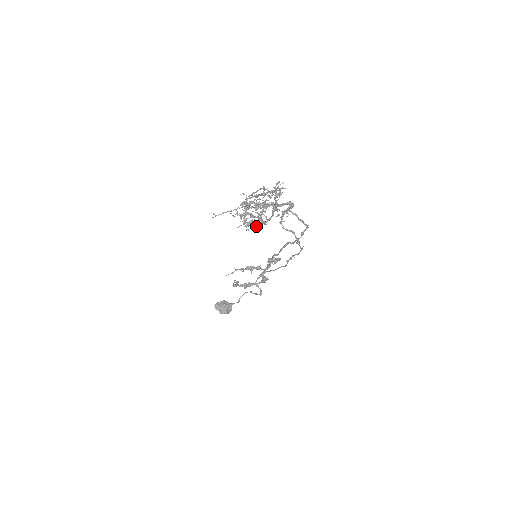
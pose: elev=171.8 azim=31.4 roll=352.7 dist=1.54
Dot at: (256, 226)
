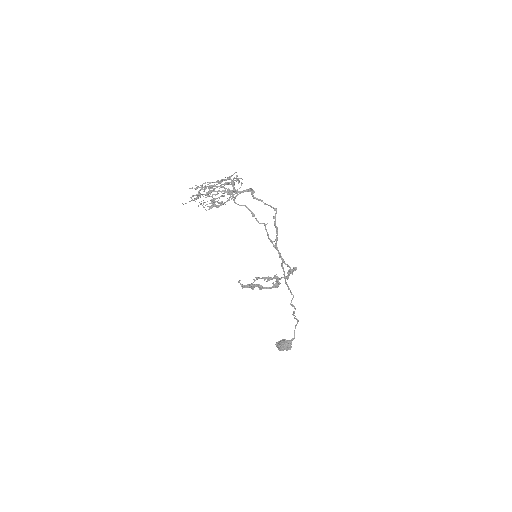
Dot at: (216, 207)
